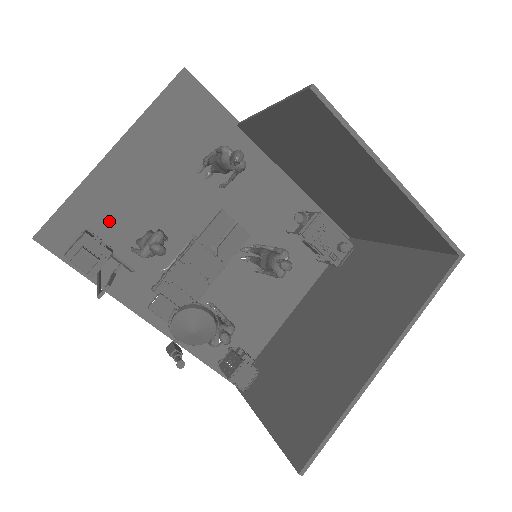
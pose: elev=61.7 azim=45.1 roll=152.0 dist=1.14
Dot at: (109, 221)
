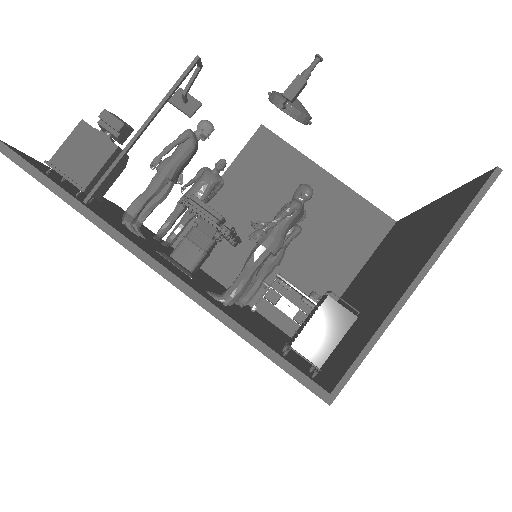
Dot at: (85, 196)
